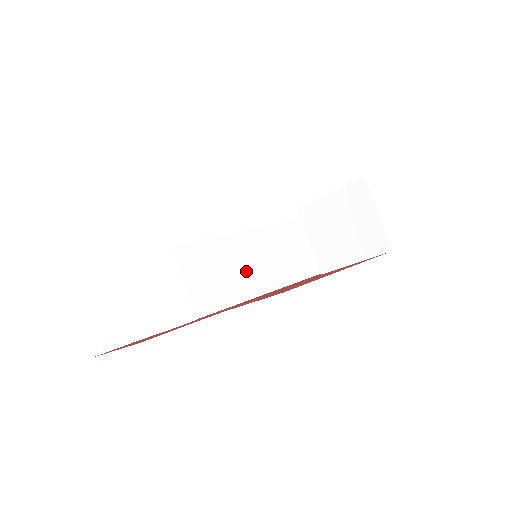
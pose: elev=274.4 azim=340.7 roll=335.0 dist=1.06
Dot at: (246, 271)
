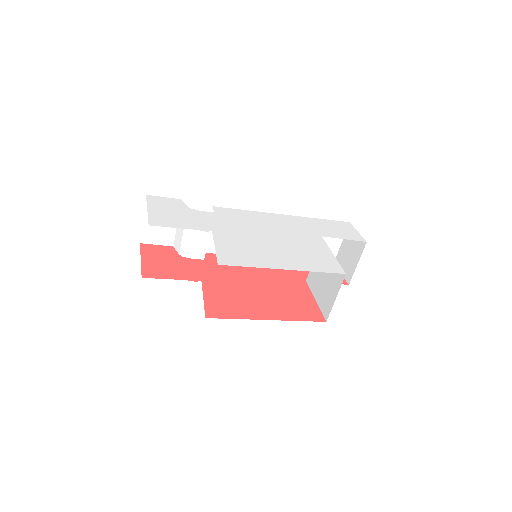
Dot at: occluded
